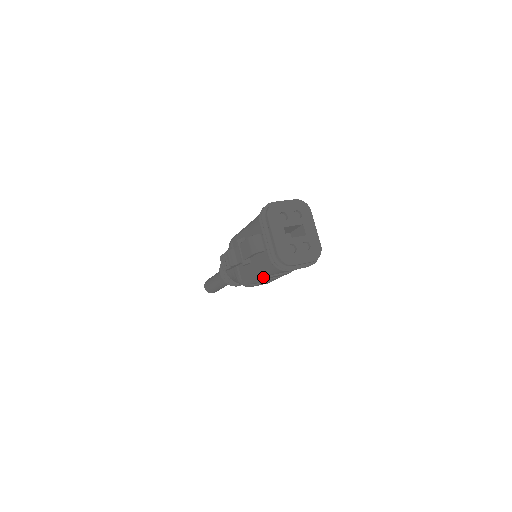
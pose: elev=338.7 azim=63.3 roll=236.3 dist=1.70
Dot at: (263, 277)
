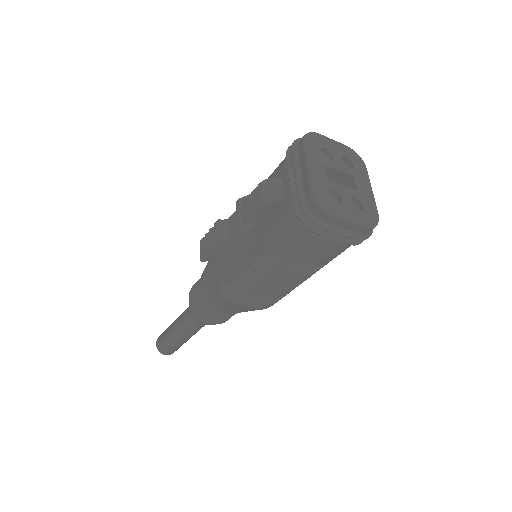
Dot at: (267, 264)
